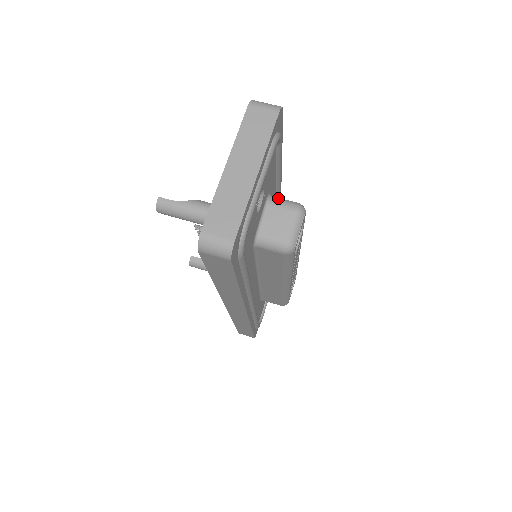
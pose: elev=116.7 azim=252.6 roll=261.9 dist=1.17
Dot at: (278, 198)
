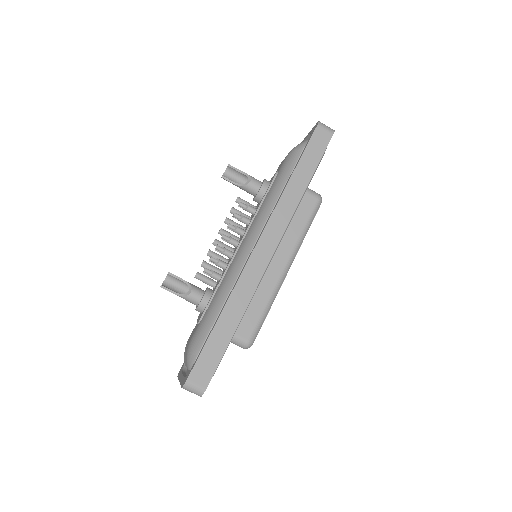
Dot at: (232, 340)
